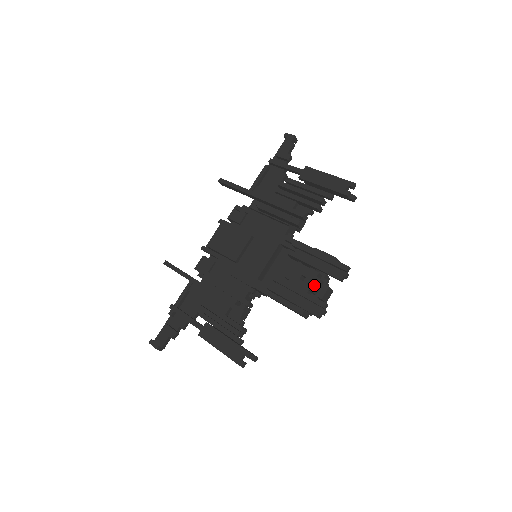
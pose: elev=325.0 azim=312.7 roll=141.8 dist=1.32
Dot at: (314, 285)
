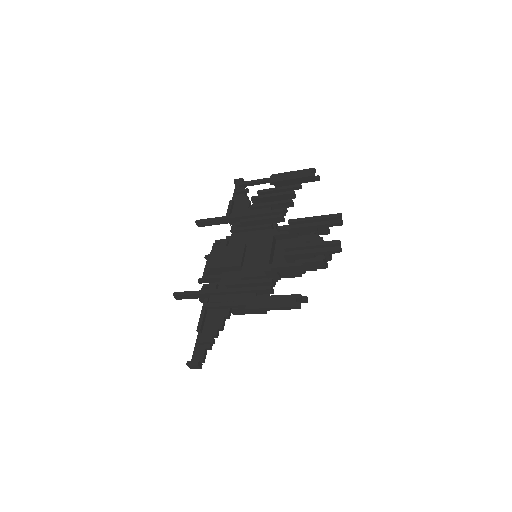
Dot at: occluded
